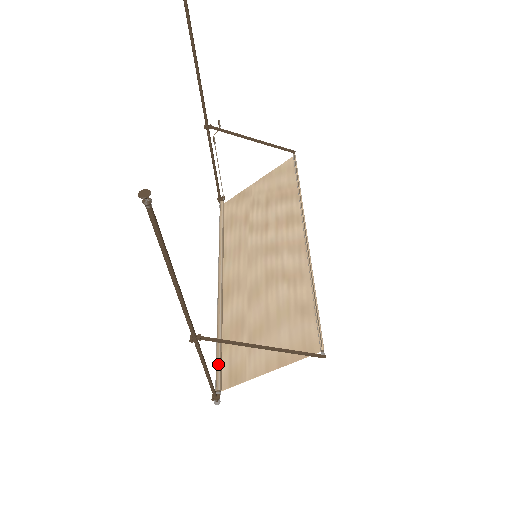
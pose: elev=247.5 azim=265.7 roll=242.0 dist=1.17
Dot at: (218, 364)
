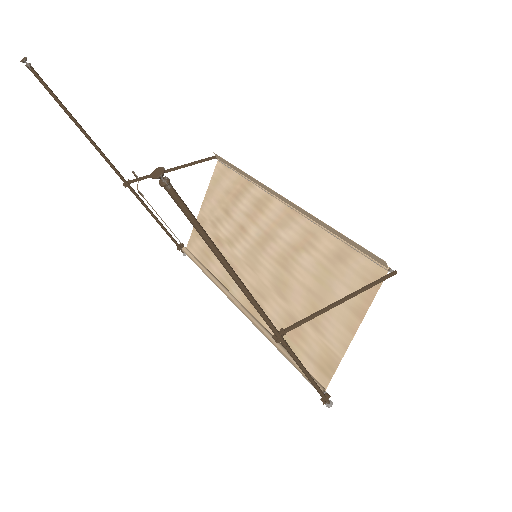
Dot at: occluded
